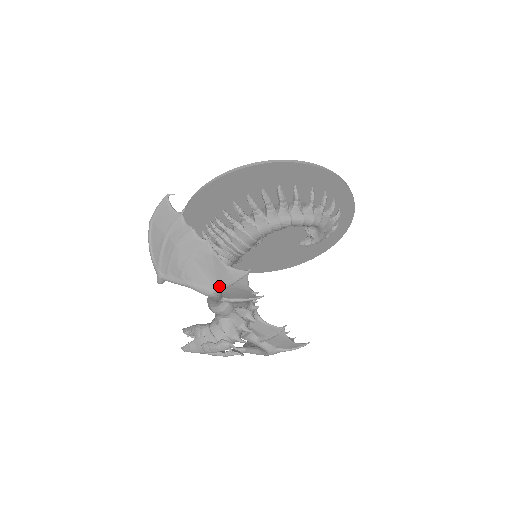
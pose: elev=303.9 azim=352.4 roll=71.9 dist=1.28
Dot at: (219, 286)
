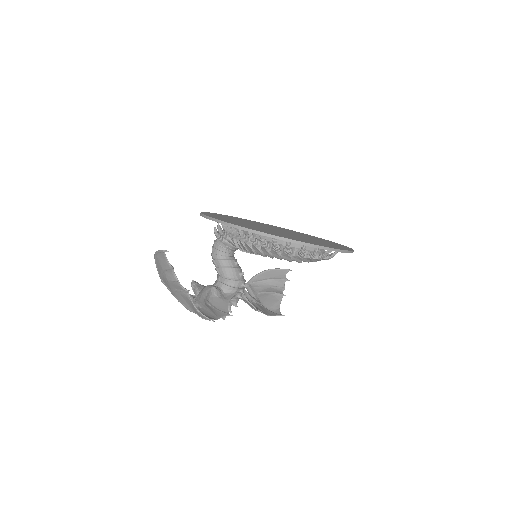
Dot at: (195, 312)
